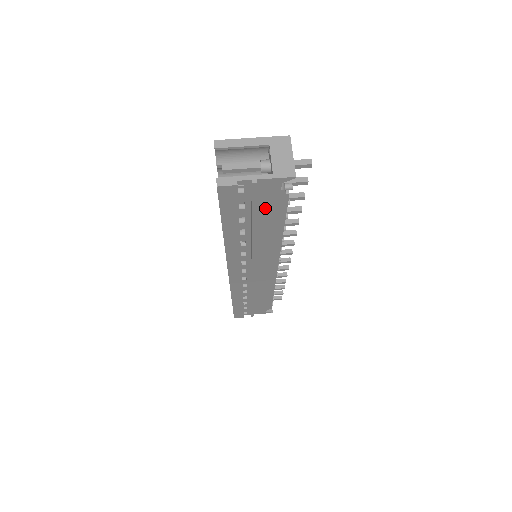
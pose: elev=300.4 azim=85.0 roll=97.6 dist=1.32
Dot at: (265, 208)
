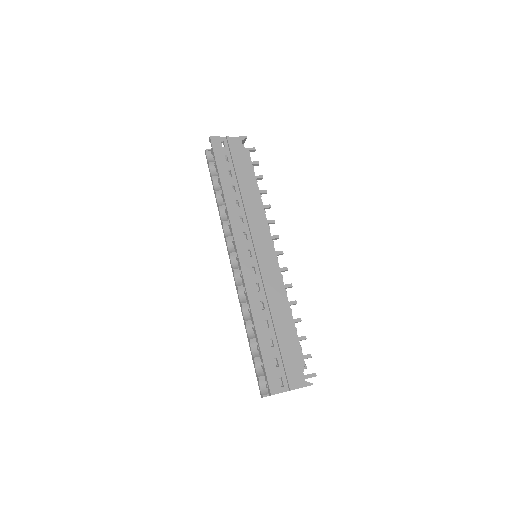
Dot at: (240, 163)
